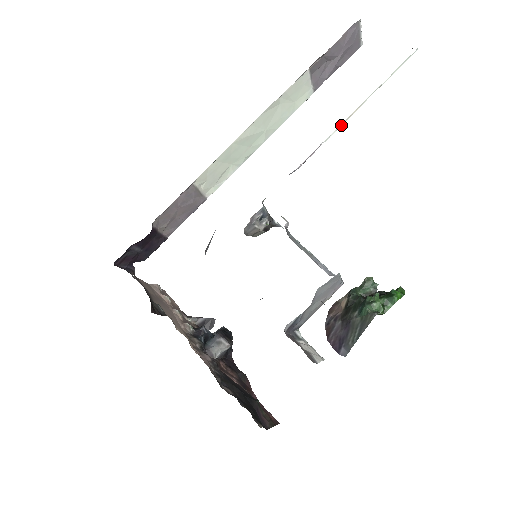
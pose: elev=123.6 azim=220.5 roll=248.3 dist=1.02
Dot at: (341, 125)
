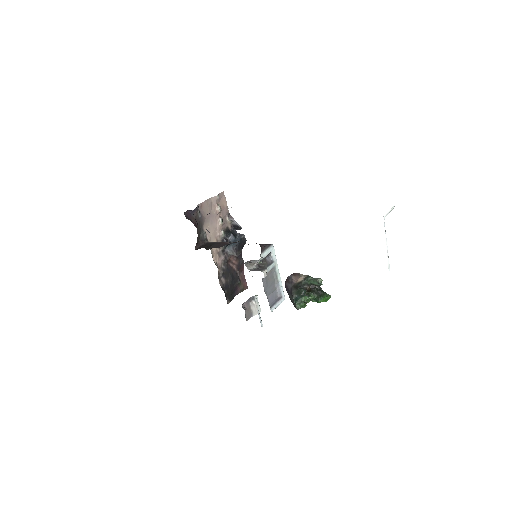
Dot at: occluded
